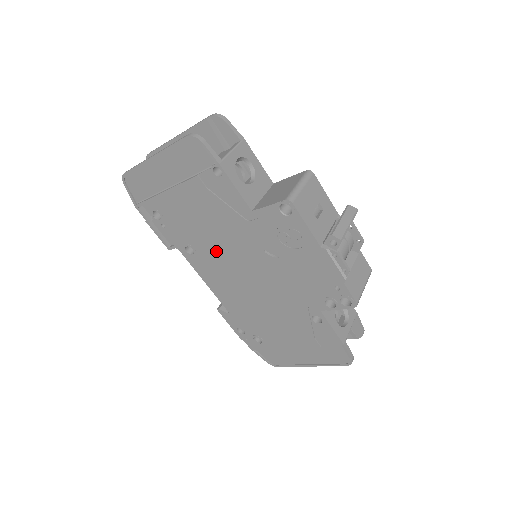
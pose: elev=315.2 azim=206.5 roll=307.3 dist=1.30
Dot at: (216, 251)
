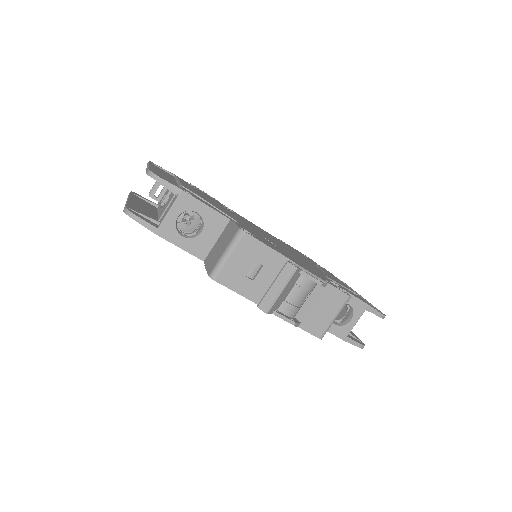
Dot at: occluded
